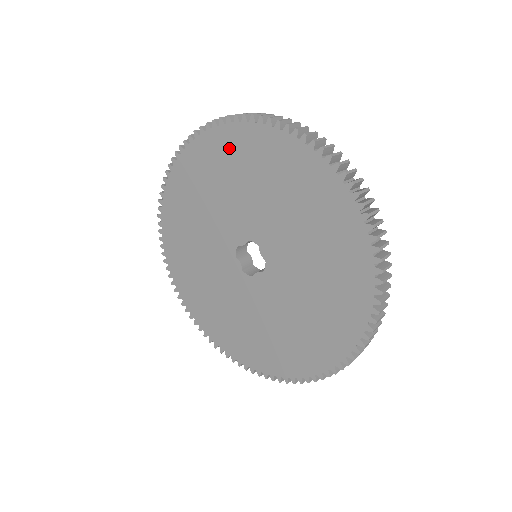
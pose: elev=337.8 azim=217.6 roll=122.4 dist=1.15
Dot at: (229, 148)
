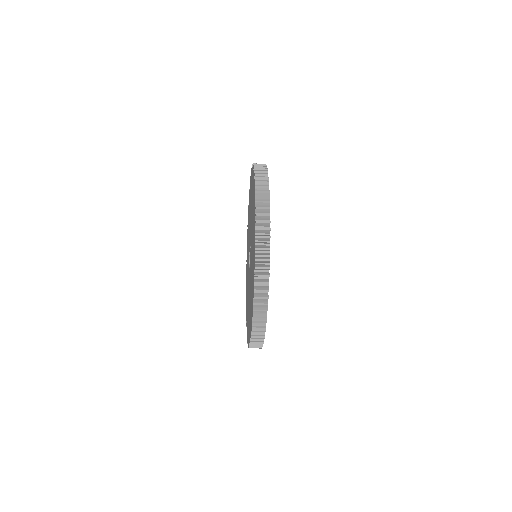
Dot at: occluded
